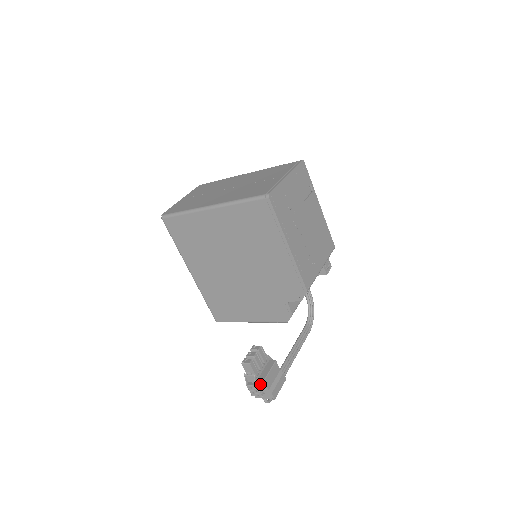
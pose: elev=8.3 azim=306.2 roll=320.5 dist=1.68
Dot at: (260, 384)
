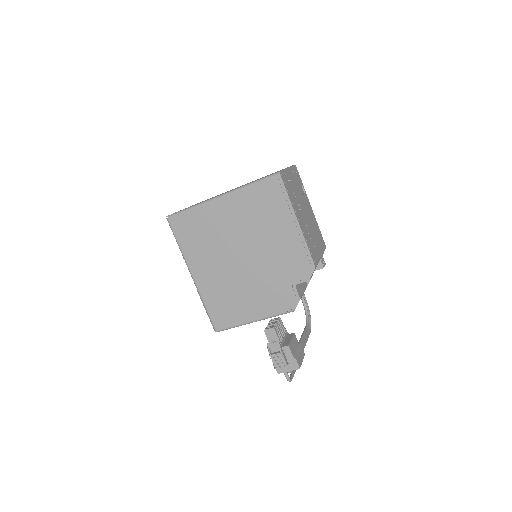
Dot at: (284, 352)
